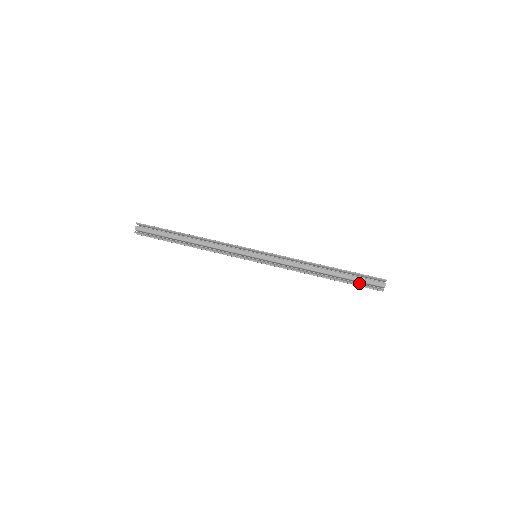
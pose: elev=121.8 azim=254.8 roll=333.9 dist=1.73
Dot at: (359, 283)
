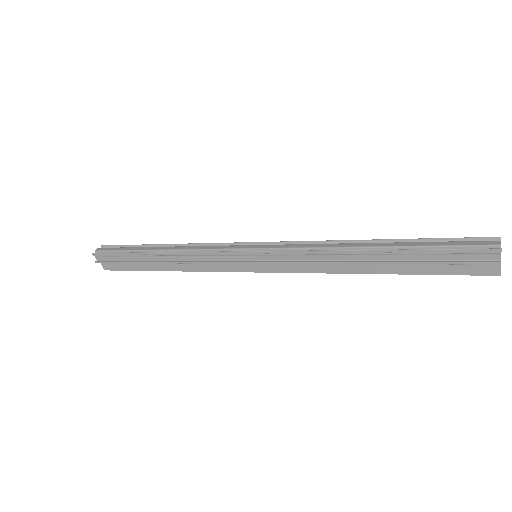
Dot at: (443, 250)
